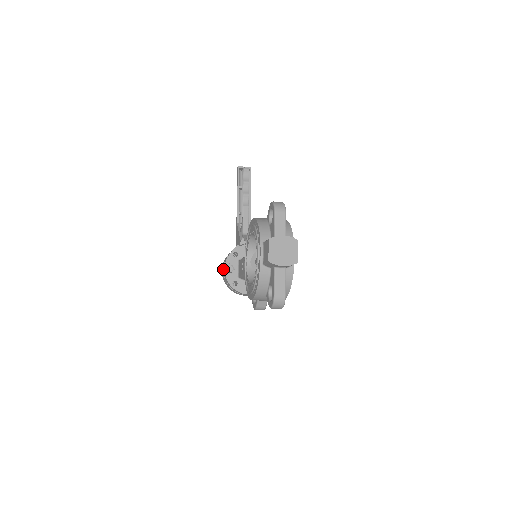
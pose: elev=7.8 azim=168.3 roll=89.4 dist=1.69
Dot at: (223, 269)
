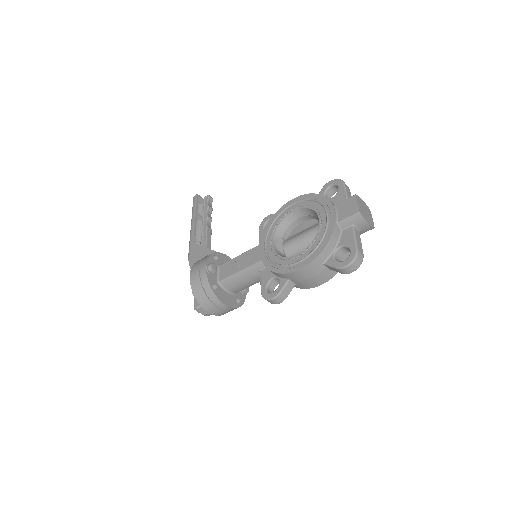
Dot at: (199, 269)
